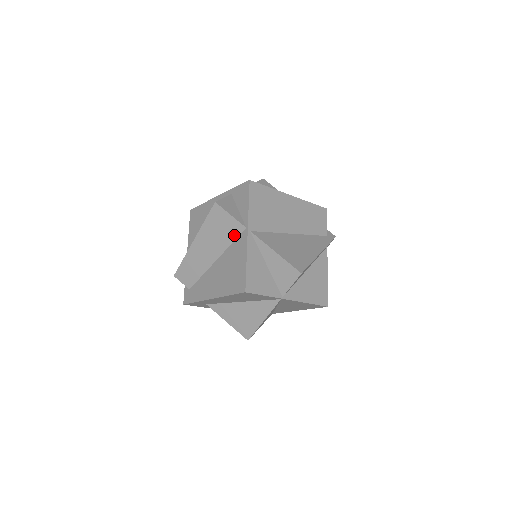
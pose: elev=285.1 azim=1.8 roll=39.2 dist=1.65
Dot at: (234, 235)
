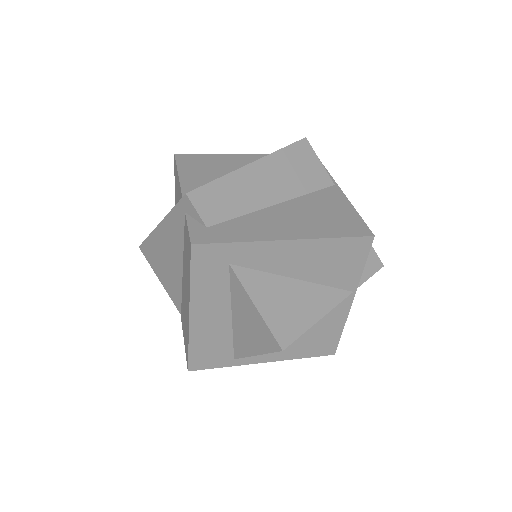
Dot at: (317, 185)
